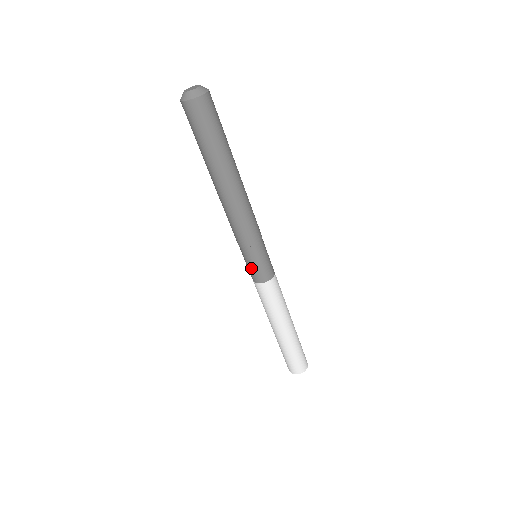
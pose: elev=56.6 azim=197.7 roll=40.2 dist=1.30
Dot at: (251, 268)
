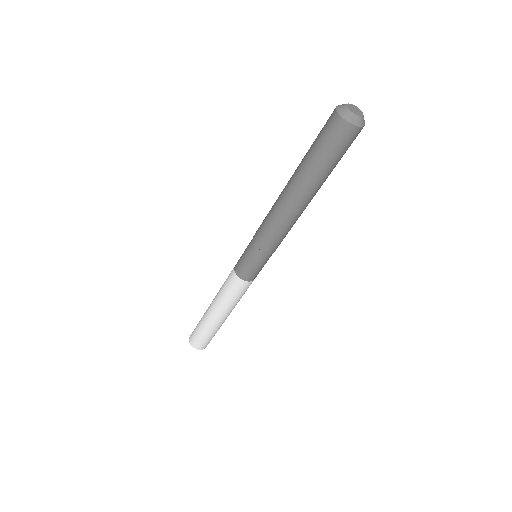
Dot at: (254, 269)
